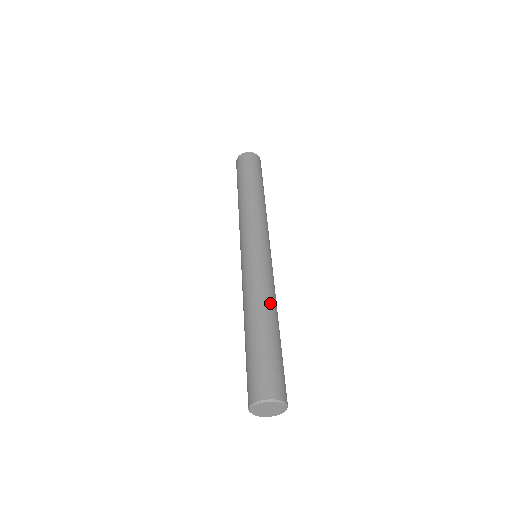
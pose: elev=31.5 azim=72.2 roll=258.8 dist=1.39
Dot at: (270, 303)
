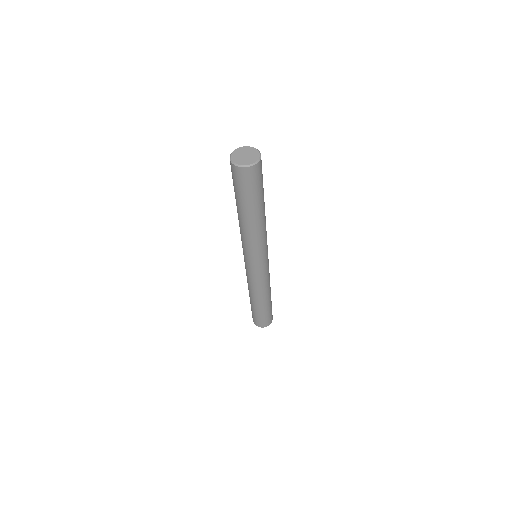
Dot at: (261, 296)
